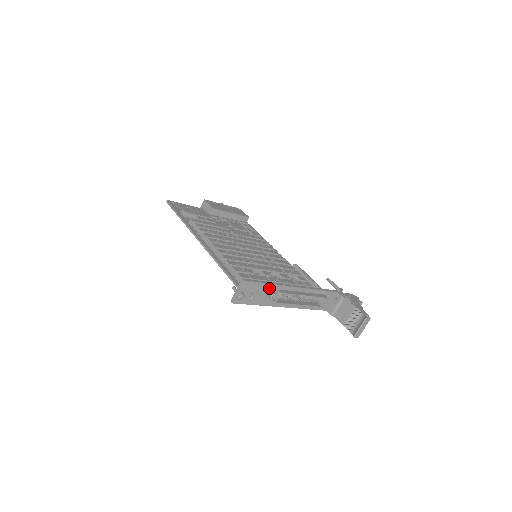
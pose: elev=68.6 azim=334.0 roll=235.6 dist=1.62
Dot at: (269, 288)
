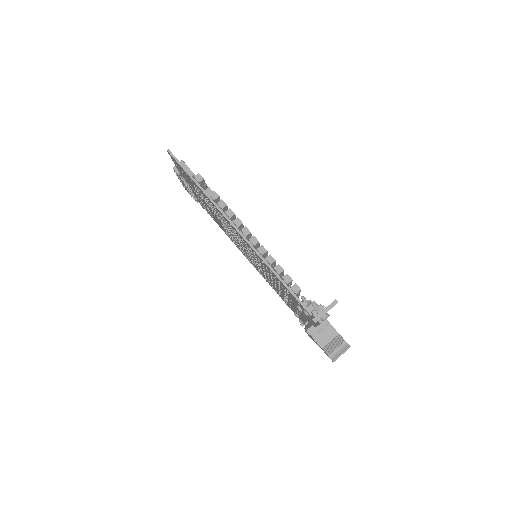
Dot at: occluded
